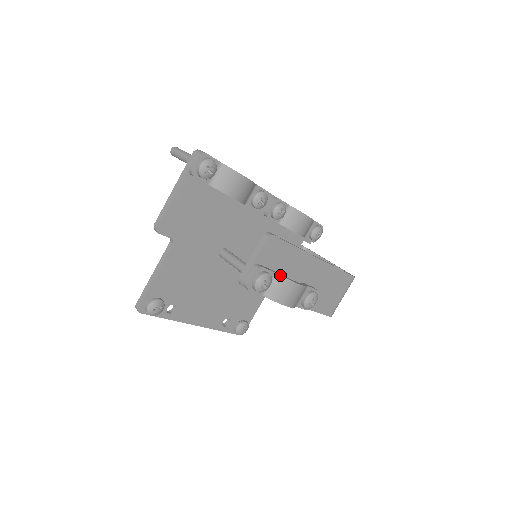
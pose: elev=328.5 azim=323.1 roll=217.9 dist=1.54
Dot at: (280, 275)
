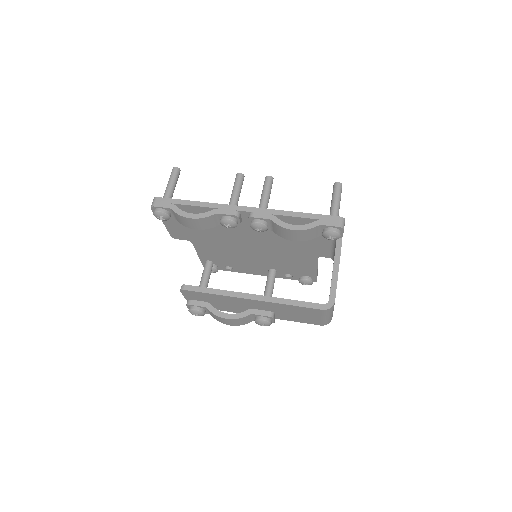
Dot at: (209, 310)
